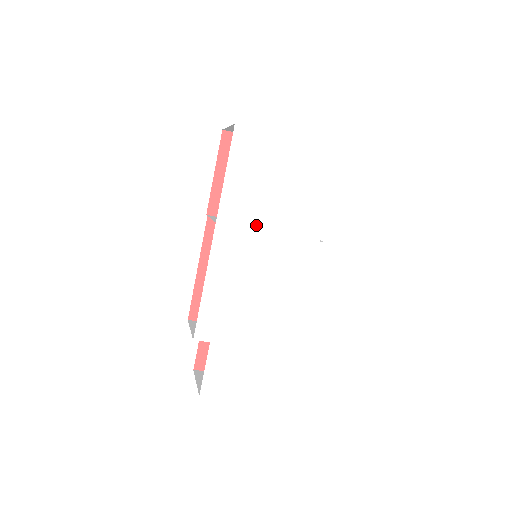
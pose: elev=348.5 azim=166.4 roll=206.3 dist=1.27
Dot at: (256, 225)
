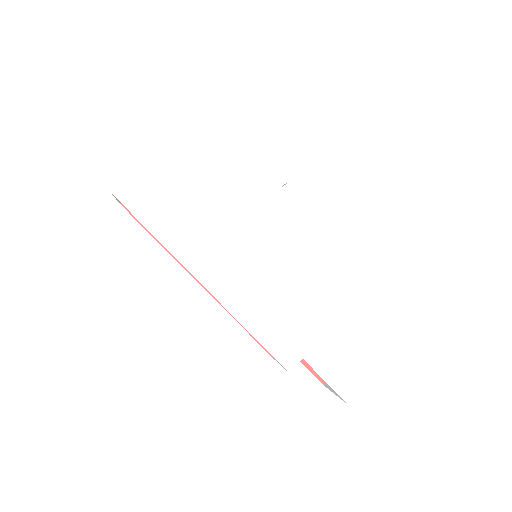
Dot at: (222, 238)
